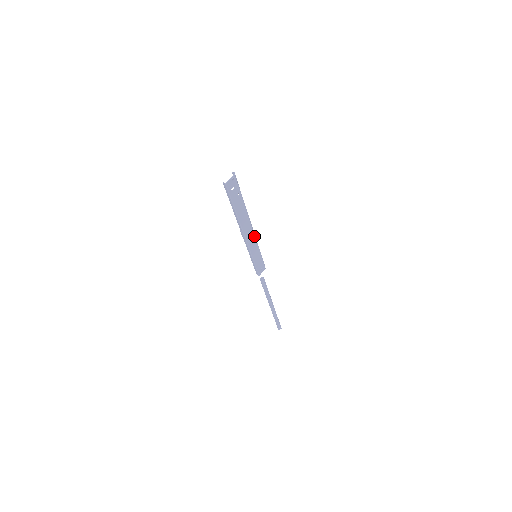
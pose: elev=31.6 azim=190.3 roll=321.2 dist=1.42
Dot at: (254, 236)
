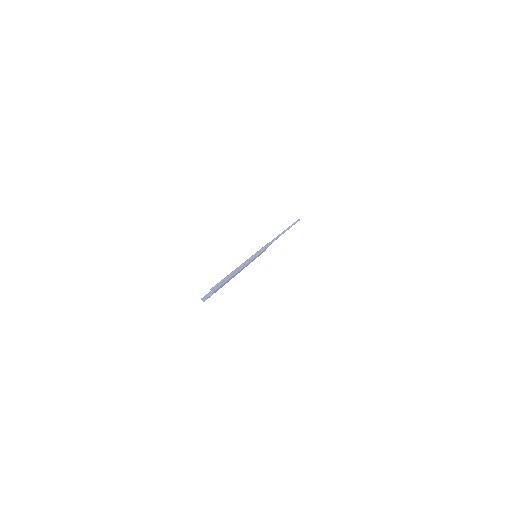
Dot at: (249, 262)
